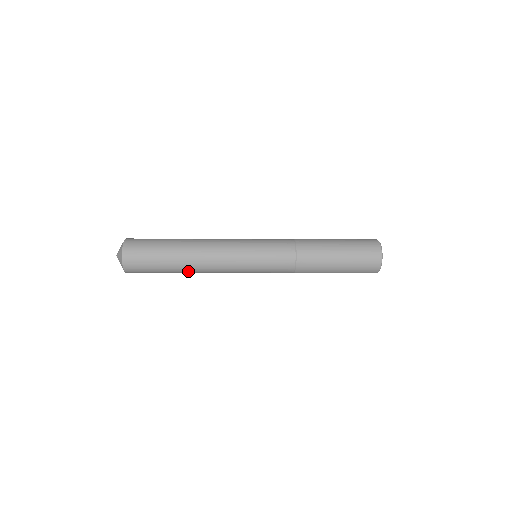
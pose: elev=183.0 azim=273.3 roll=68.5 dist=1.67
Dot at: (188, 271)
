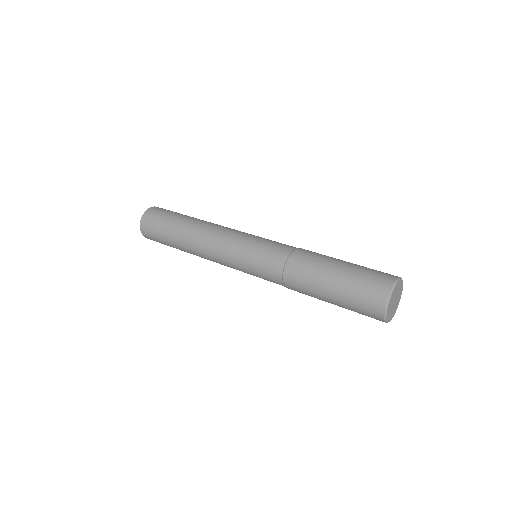
Dot at: (189, 252)
